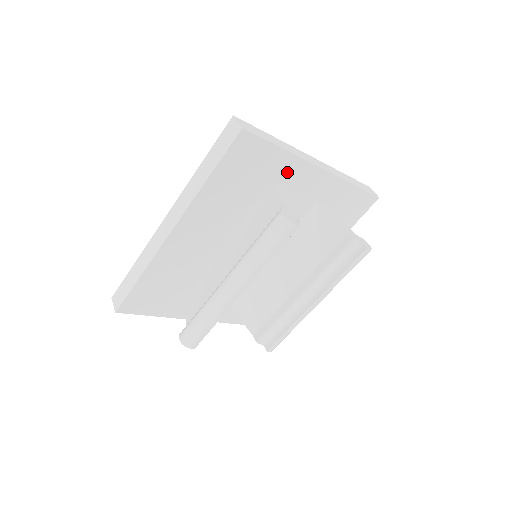
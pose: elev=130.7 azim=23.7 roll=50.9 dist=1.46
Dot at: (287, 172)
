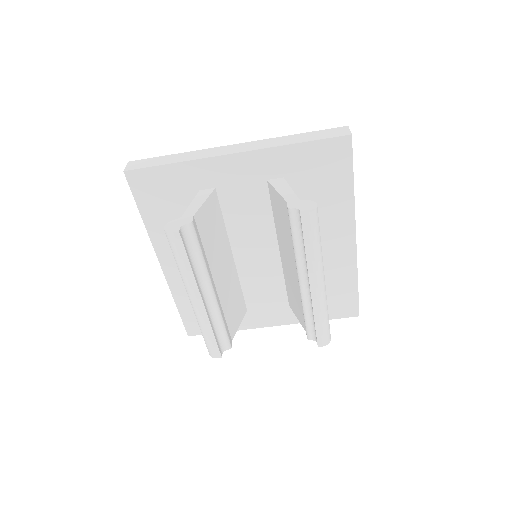
Dot at: (202, 177)
